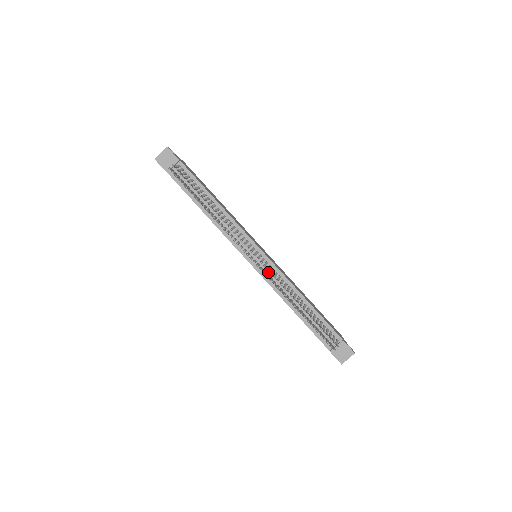
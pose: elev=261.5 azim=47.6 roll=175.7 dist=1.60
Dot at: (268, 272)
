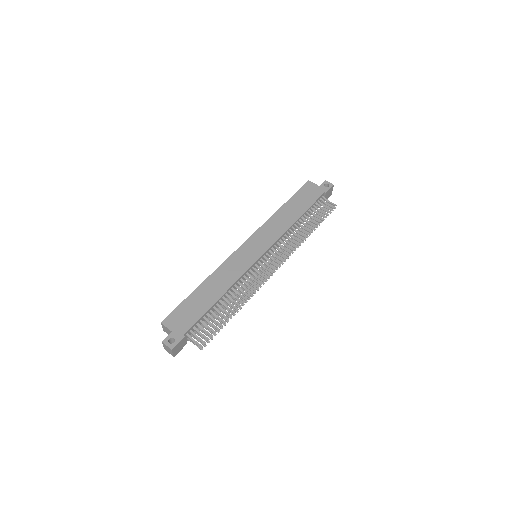
Dot at: occluded
